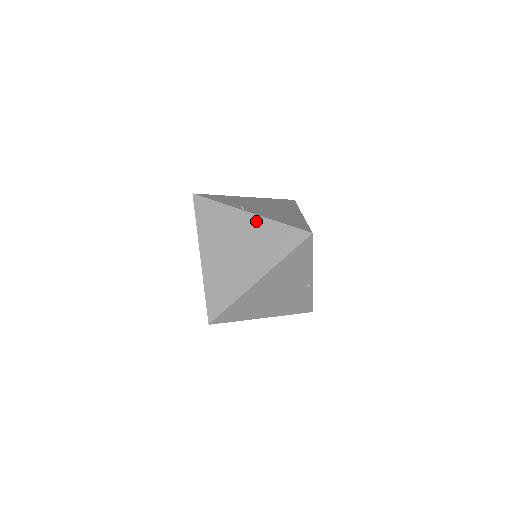
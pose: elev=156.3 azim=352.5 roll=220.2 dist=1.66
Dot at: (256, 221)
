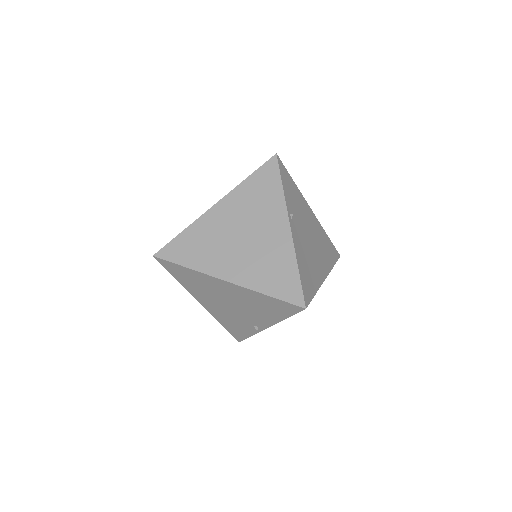
Dot at: (285, 240)
